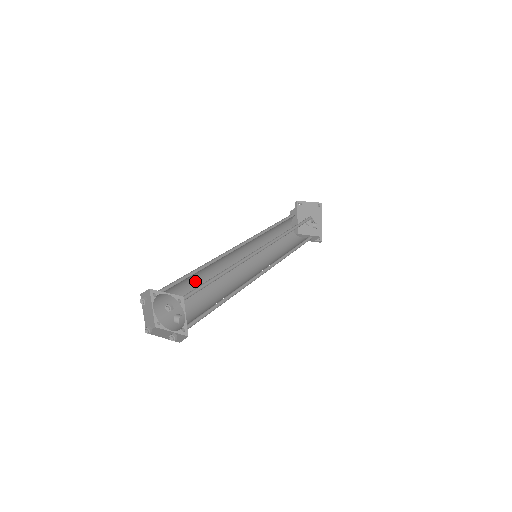
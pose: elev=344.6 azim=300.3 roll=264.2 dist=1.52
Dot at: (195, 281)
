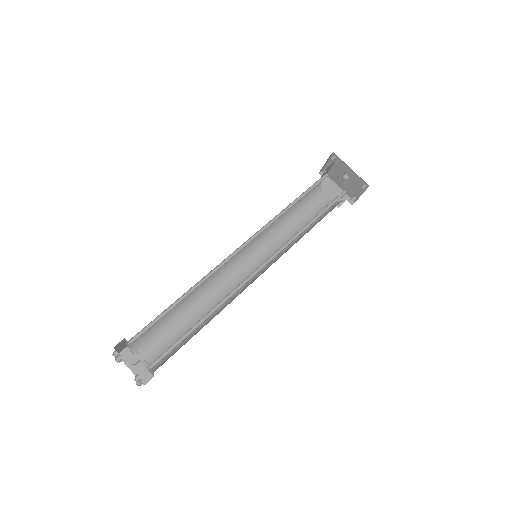
Dot at: (188, 316)
